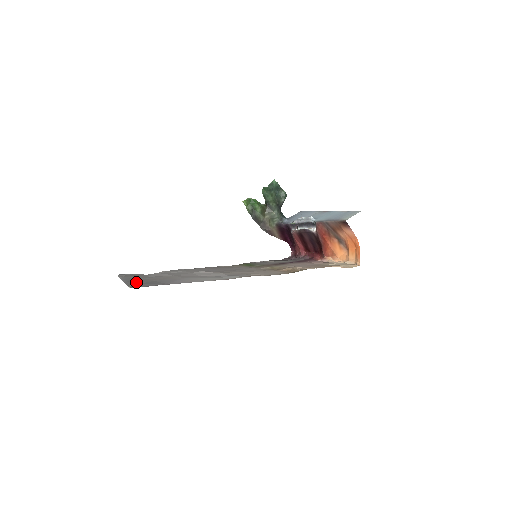
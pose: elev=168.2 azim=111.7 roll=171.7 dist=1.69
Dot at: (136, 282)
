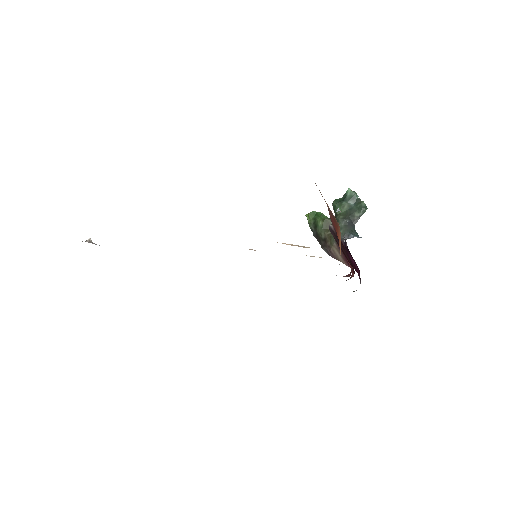
Dot at: occluded
